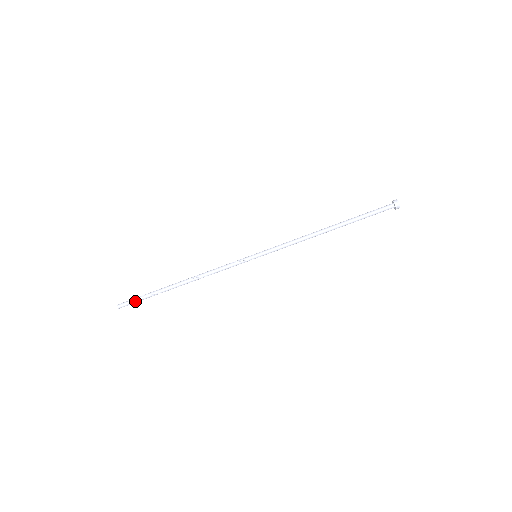
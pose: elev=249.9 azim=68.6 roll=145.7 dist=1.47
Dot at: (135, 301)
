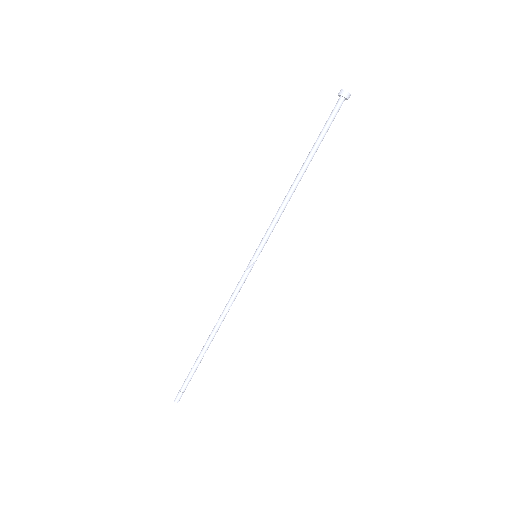
Dot at: (185, 384)
